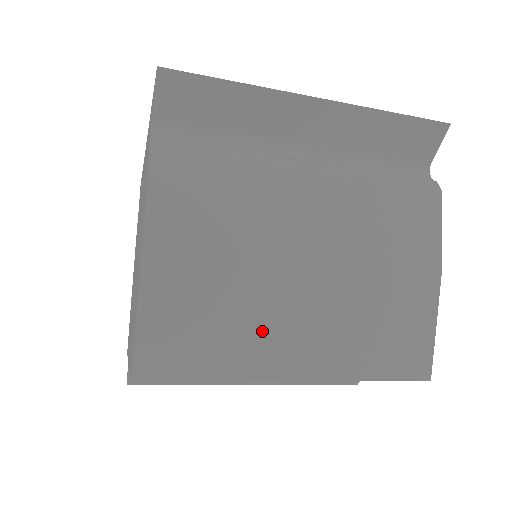
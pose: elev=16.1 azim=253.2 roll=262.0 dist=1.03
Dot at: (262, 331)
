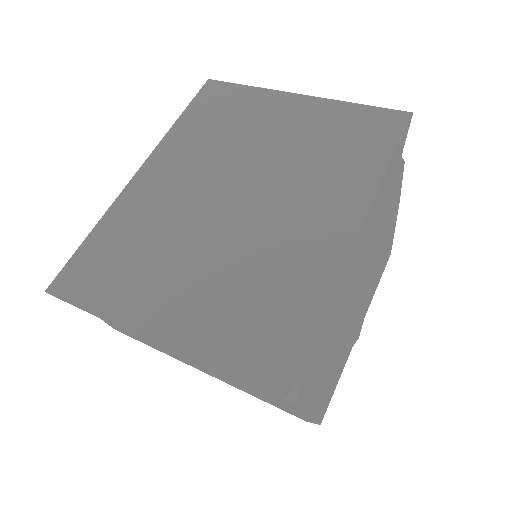
Dot at: occluded
